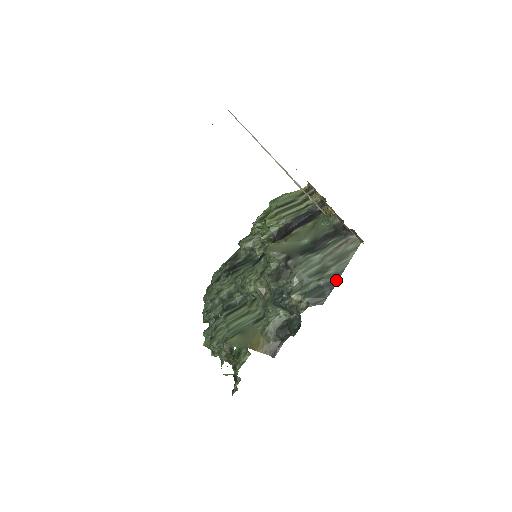
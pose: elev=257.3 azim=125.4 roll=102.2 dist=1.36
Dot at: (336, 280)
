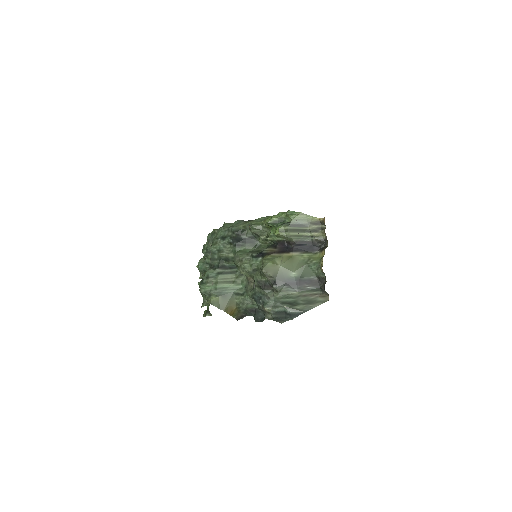
Dot at: (298, 315)
